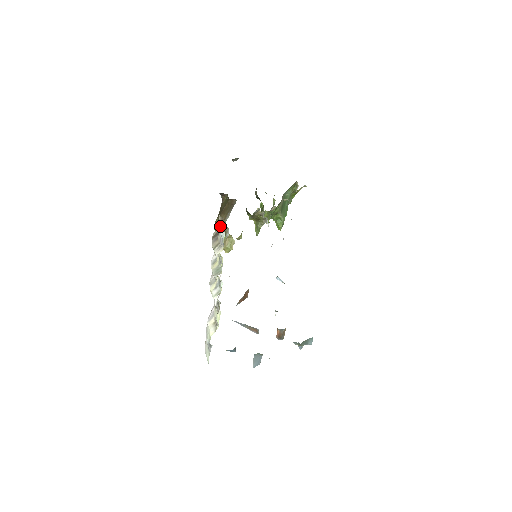
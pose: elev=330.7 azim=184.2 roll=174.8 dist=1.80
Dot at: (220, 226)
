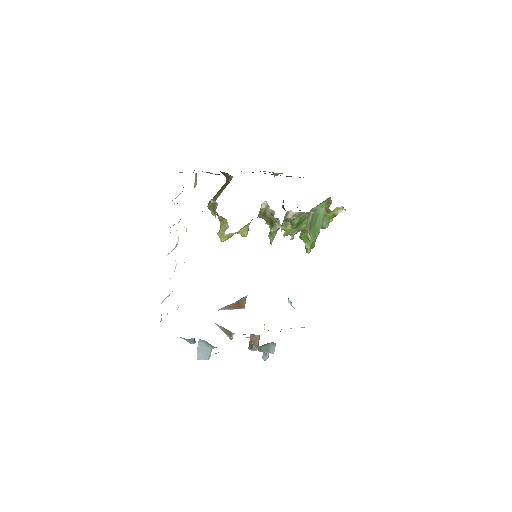
Dot at: occluded
